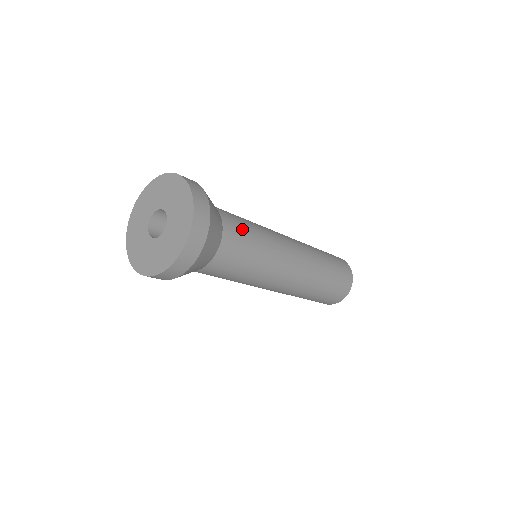
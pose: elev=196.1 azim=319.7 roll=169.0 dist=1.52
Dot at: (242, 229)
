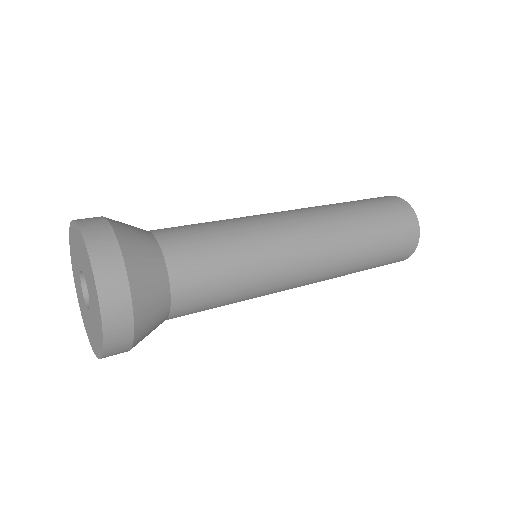
Dot at: (207, 301)
